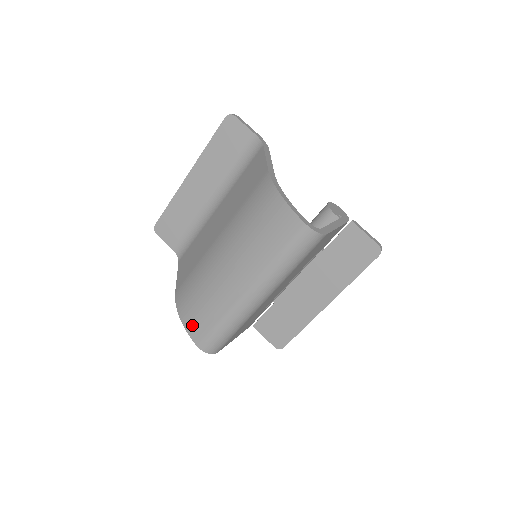
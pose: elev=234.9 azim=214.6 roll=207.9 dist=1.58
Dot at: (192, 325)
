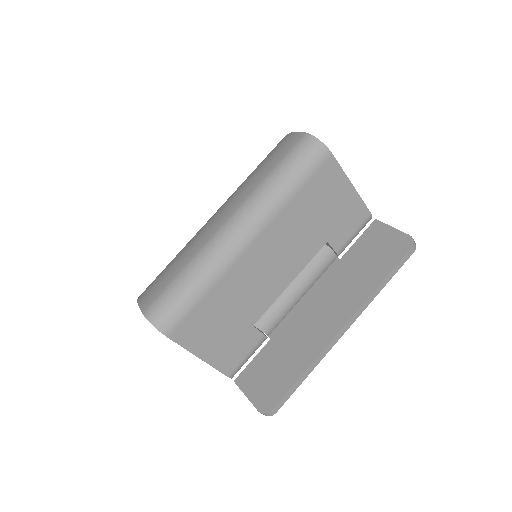
Dot at: (148, 292)
